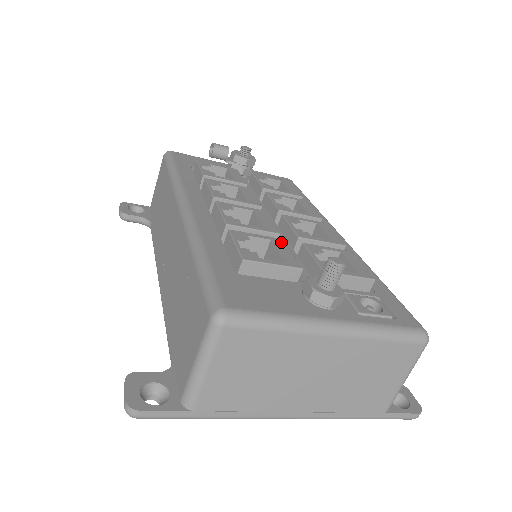
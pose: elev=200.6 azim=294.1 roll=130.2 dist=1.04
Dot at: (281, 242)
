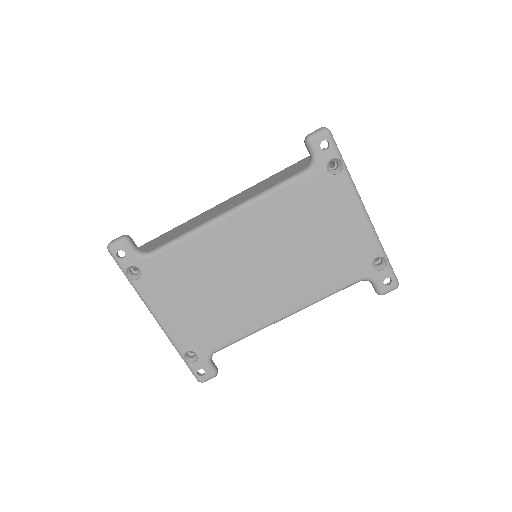
Dot at: occluded
